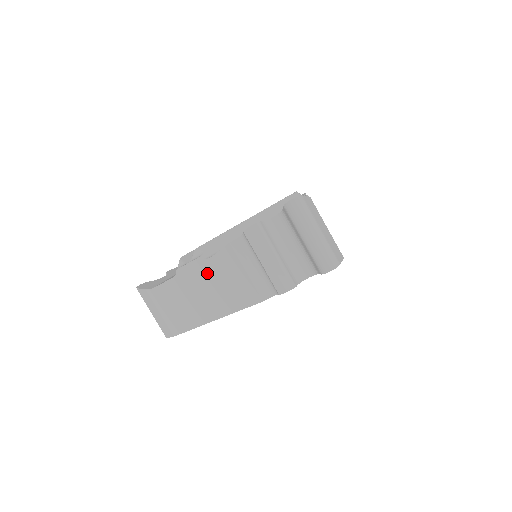
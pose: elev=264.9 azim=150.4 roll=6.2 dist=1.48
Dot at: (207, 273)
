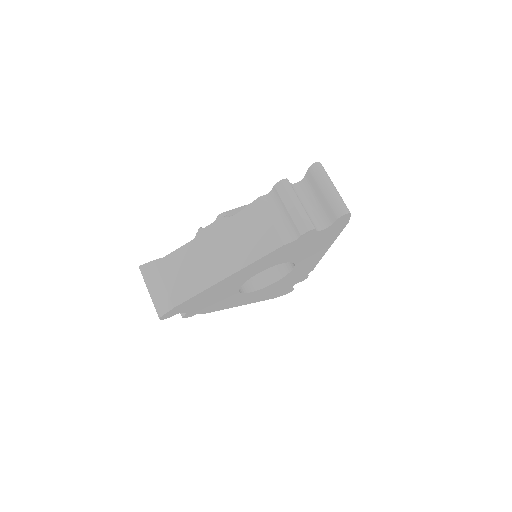
Dot at: (230, 229)
